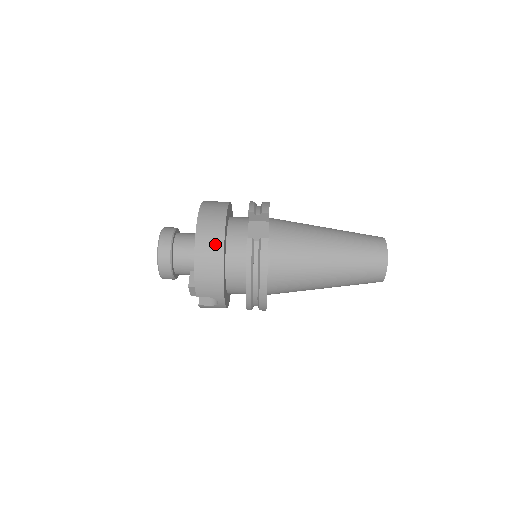
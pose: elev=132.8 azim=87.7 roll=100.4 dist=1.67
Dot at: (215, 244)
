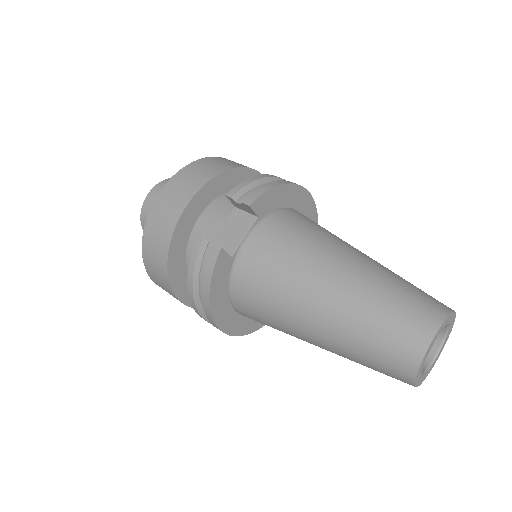
Dot at: (165, 228)
